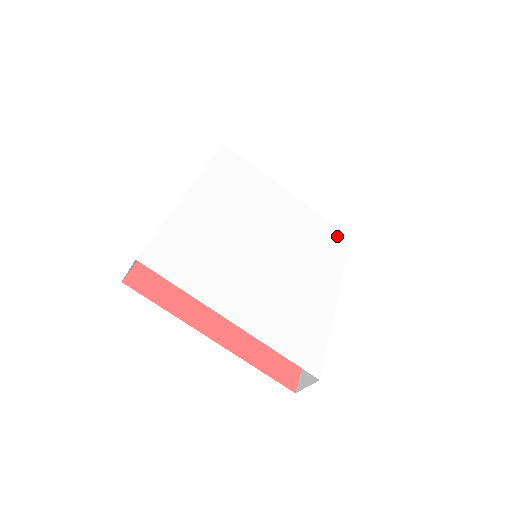
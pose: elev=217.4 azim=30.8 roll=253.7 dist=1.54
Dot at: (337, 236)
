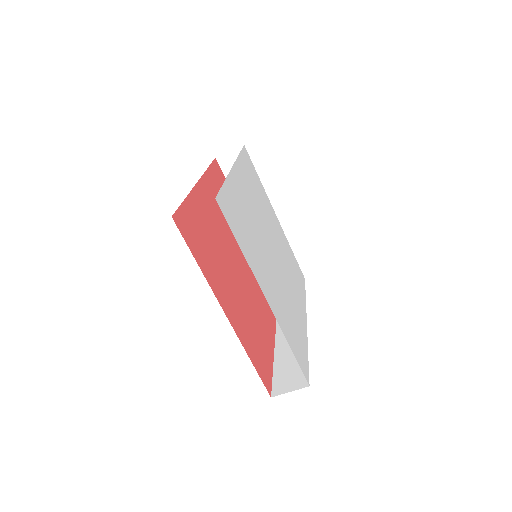
Dot at: (299, 272)
